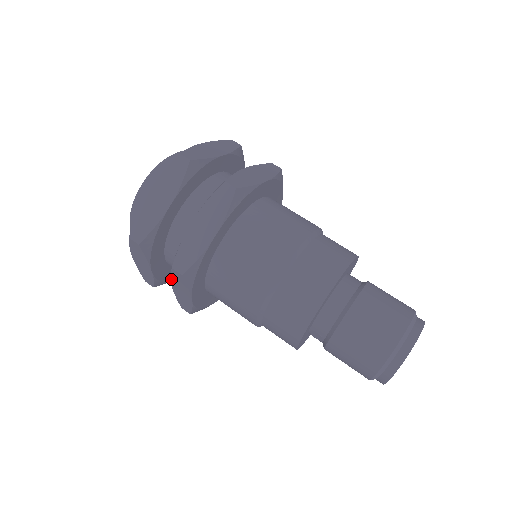
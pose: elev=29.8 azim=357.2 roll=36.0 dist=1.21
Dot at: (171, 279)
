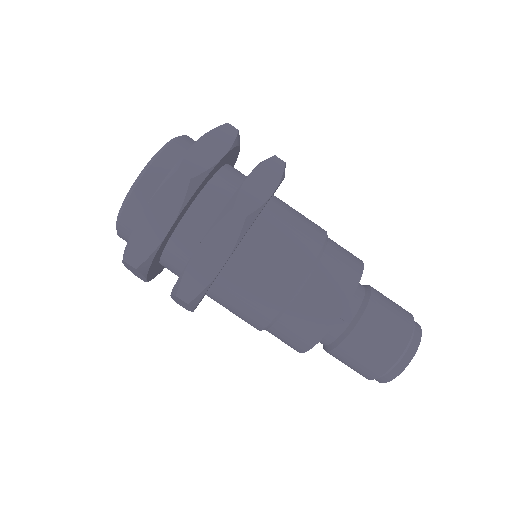
Dot at: (209, 233)
